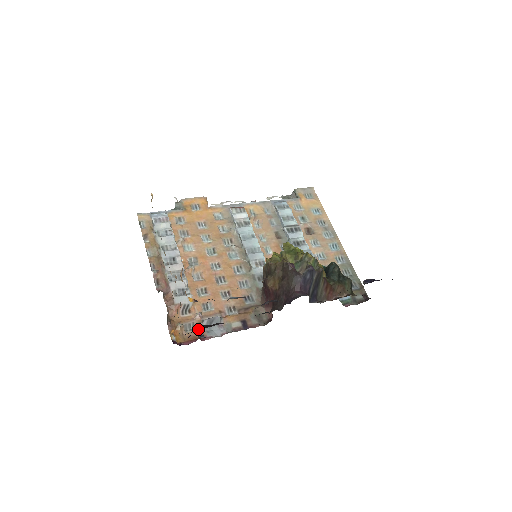
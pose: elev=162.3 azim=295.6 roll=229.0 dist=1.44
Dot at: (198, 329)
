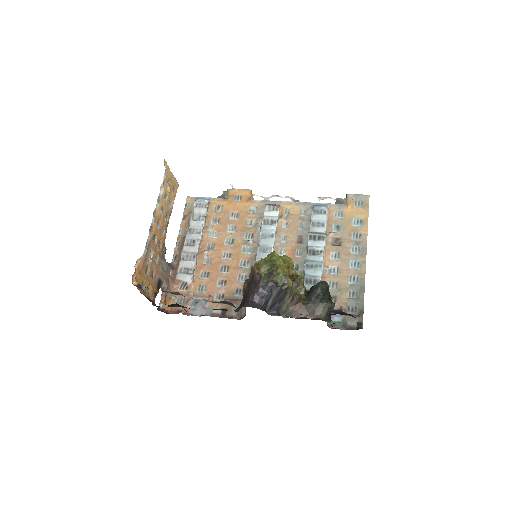
Dot at: (185, 304)
